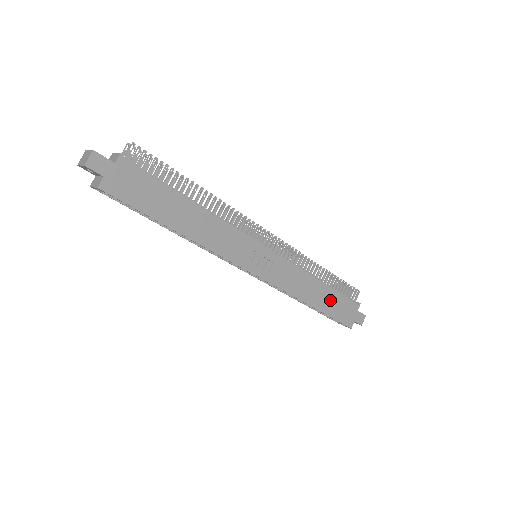
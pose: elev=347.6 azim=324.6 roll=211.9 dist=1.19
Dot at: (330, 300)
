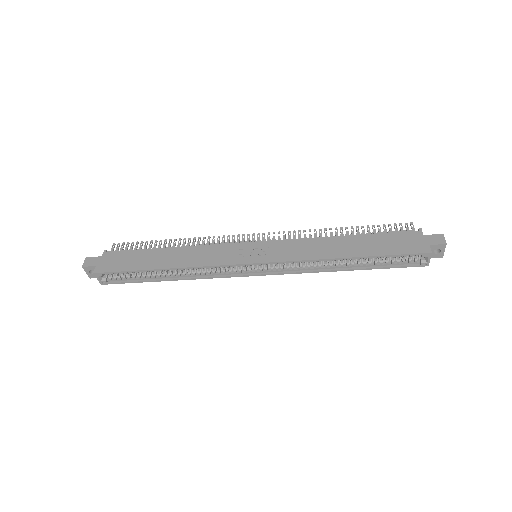
Dot at: (370, 243)
